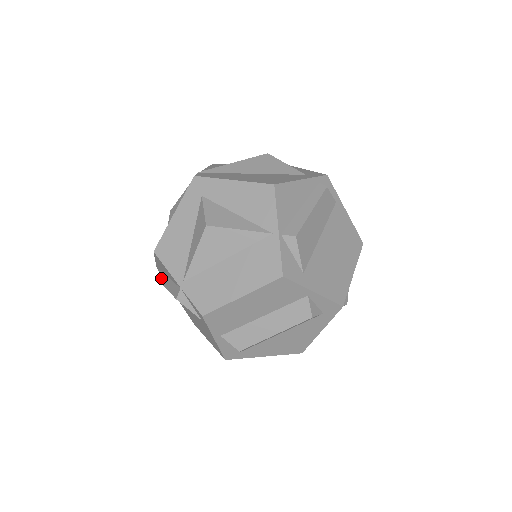
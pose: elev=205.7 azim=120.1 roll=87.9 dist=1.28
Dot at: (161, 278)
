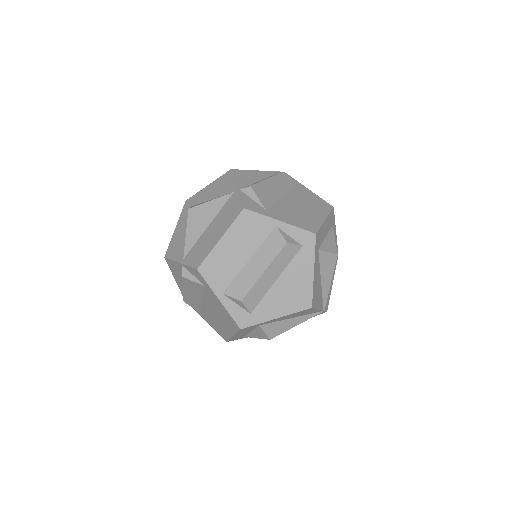
Dot at: occluded
